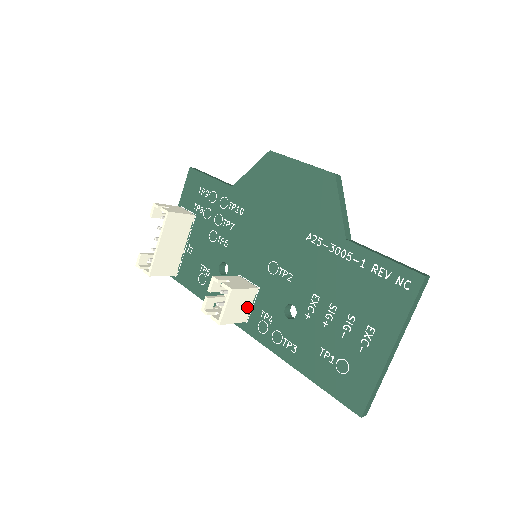
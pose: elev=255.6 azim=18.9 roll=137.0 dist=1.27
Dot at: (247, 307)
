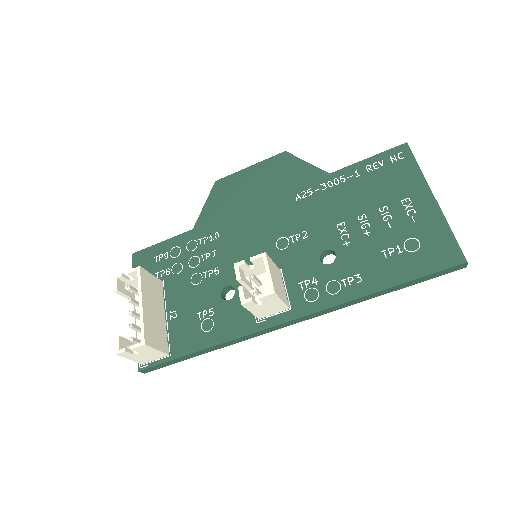
Dot at: (283, 288)
